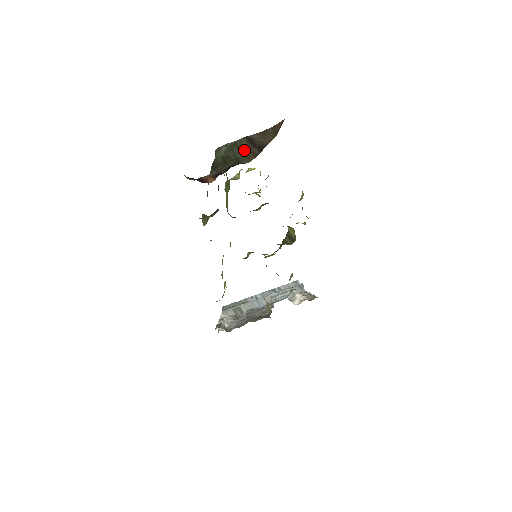
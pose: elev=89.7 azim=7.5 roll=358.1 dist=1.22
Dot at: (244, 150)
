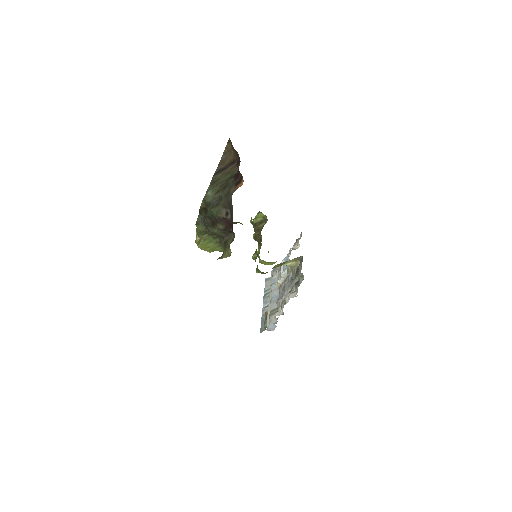
Dot at: (225, 175)
